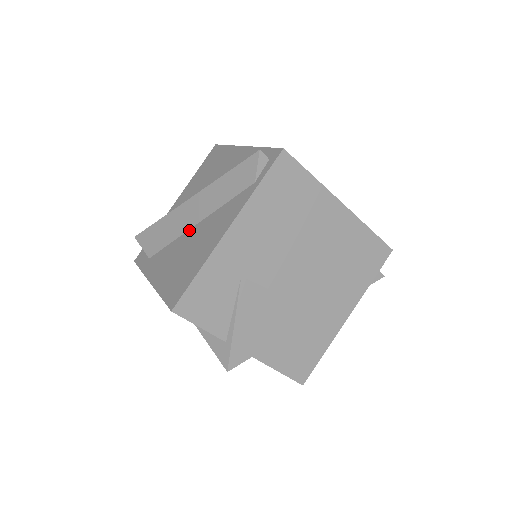
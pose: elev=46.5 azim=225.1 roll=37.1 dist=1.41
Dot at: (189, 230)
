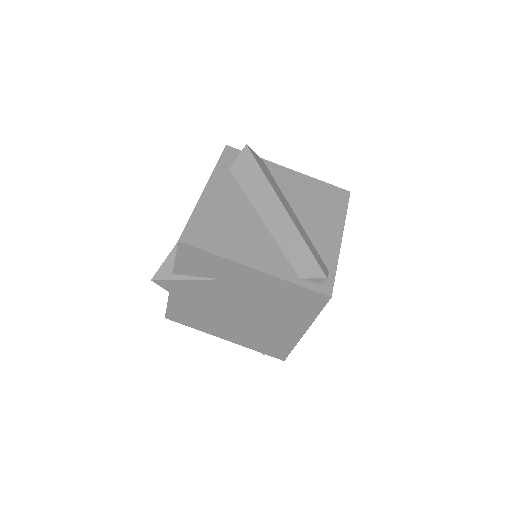
Dot at: (257, 213)
